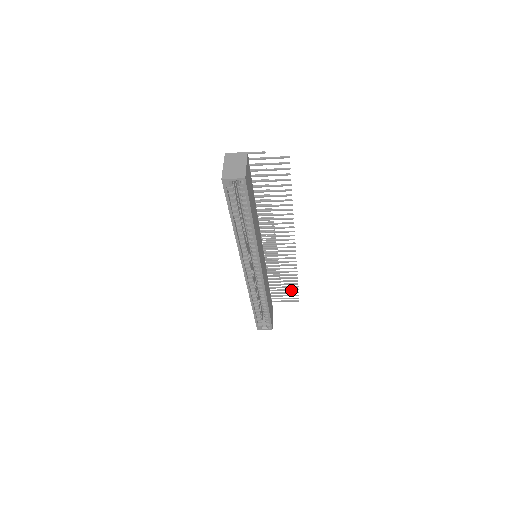
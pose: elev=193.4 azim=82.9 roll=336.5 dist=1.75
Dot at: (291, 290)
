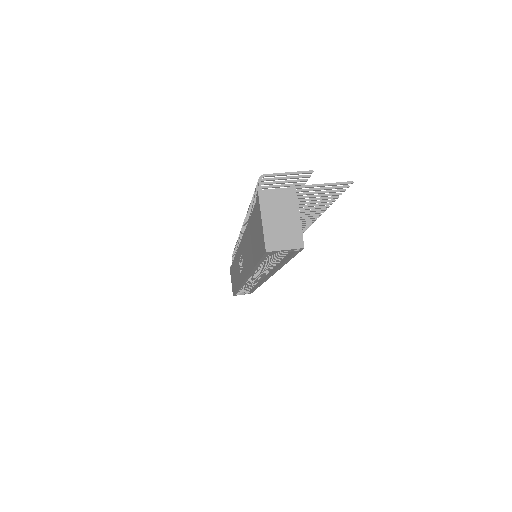
Dot at: occluded
